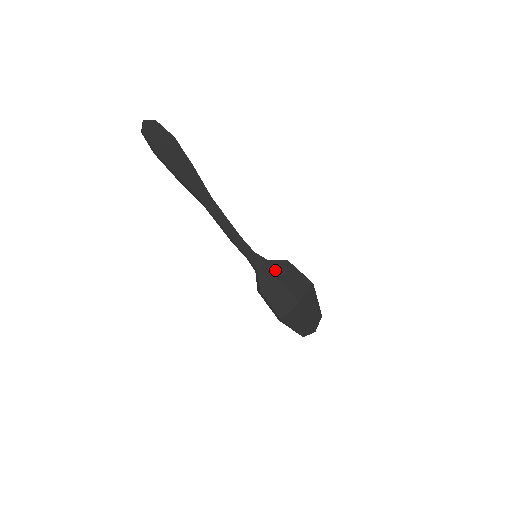
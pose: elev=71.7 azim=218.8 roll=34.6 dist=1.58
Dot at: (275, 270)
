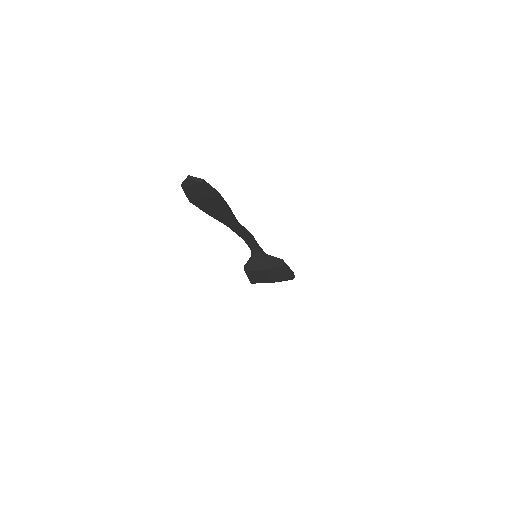
Dot at: (266, 267)
